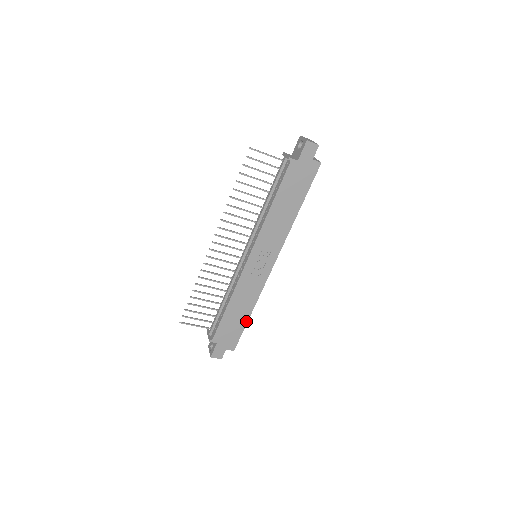
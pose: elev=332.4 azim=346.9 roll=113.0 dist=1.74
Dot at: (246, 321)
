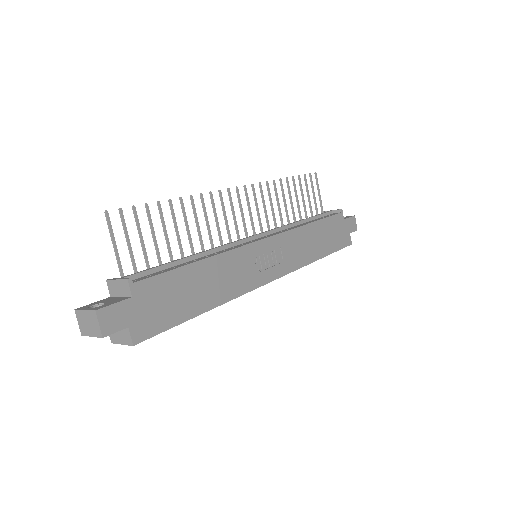
Dot at: (194, 314)
